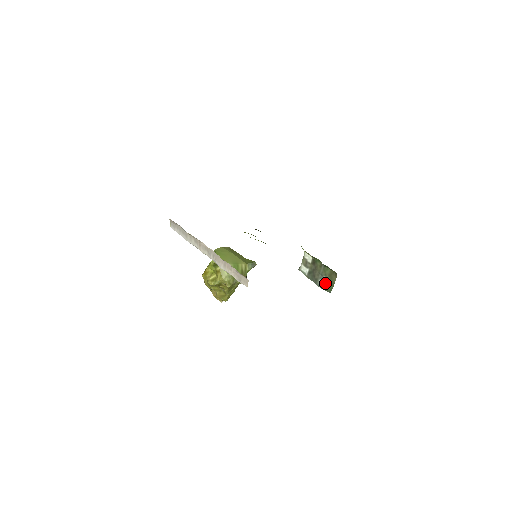
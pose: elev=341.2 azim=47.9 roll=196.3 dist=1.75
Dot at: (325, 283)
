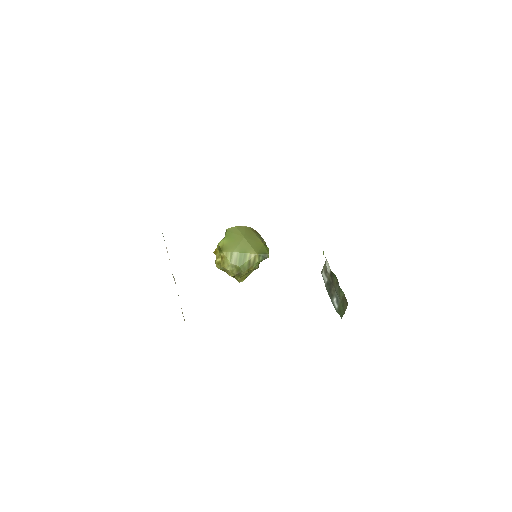
Dot at: (338, 305)
